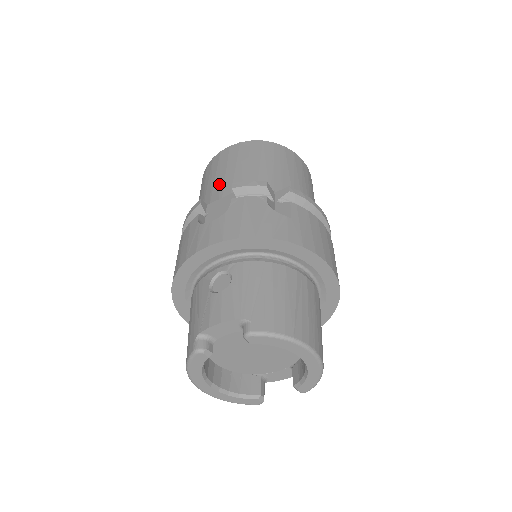
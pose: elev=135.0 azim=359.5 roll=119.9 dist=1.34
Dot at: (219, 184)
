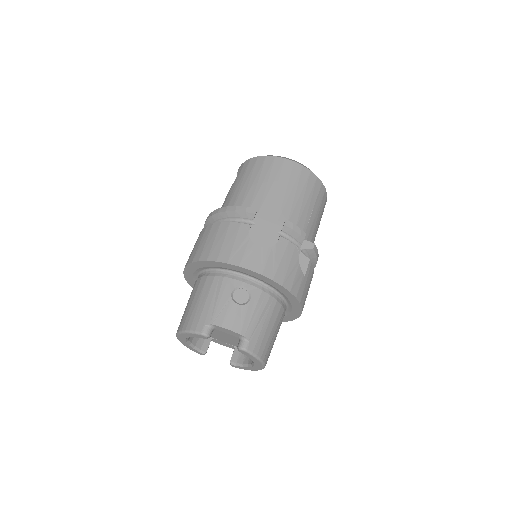
Dot at: (273, 199)
